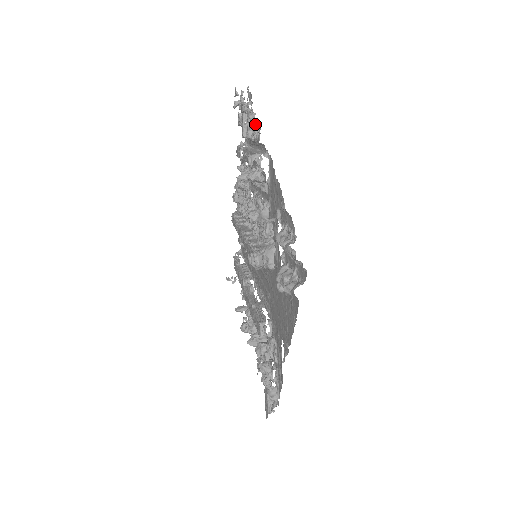
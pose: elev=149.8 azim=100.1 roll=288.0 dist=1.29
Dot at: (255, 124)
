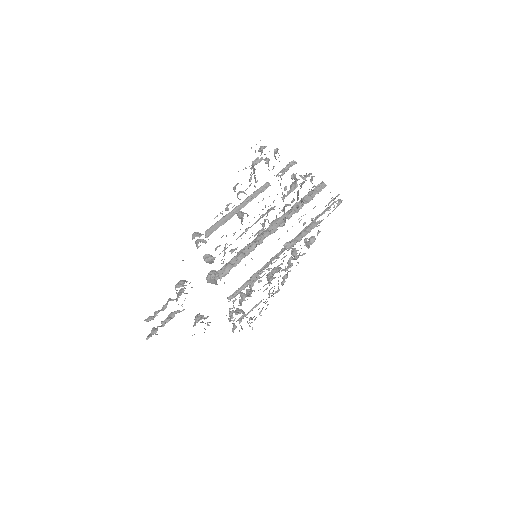
Dot at: occluded
